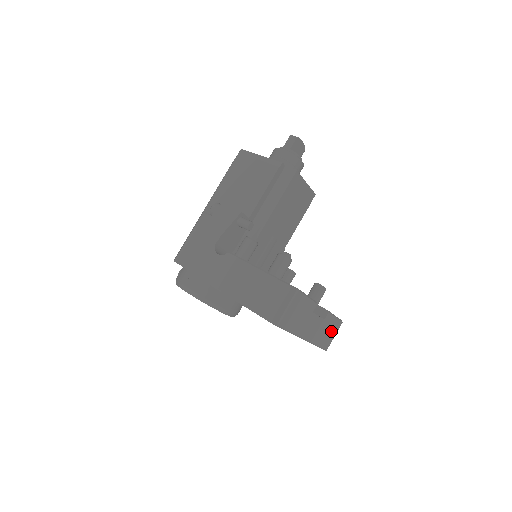
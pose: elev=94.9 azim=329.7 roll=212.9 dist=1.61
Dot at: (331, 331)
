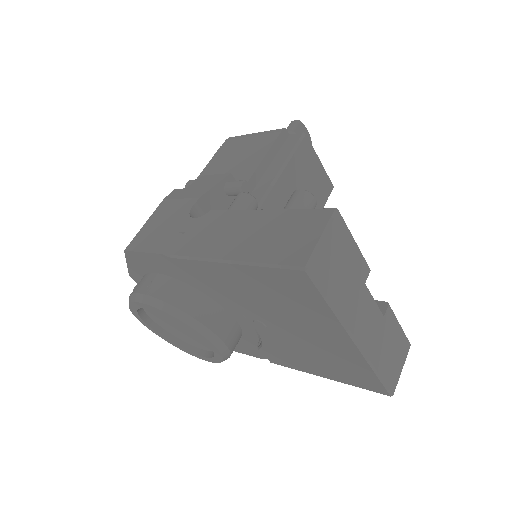
Dot at: (396, 353)
